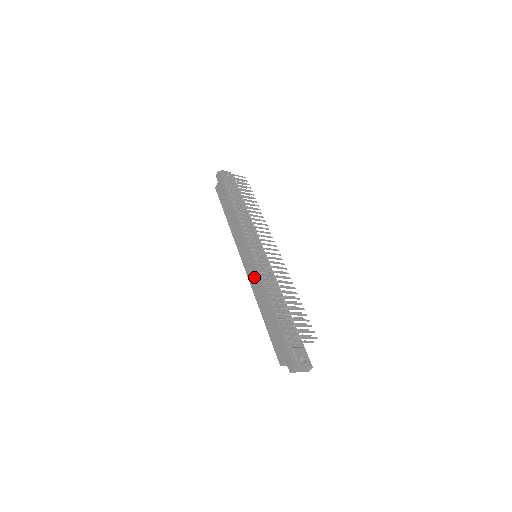
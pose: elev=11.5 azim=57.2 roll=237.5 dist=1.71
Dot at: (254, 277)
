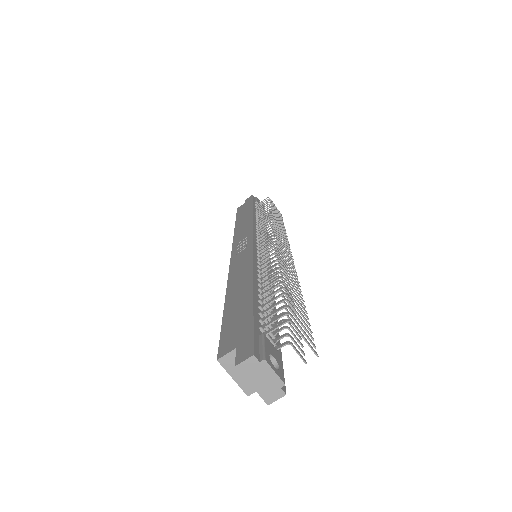
Dot at: (242, 259)
